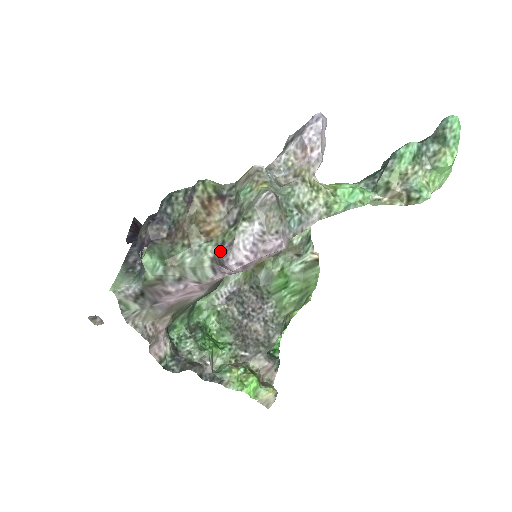
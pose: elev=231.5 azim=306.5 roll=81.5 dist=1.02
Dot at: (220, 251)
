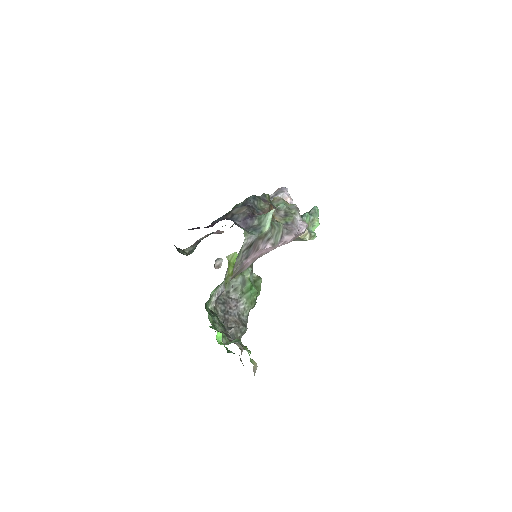
Dot at: (287, 226)
